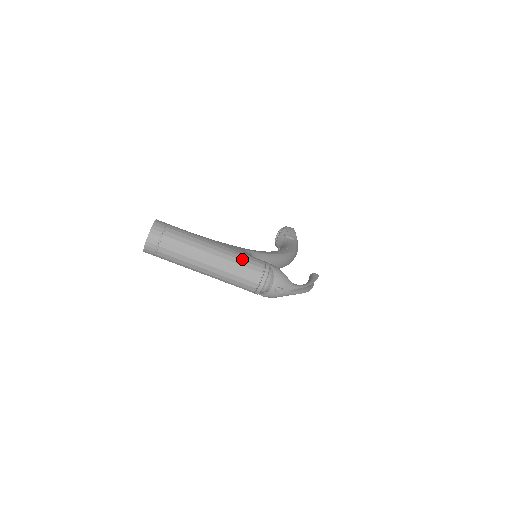
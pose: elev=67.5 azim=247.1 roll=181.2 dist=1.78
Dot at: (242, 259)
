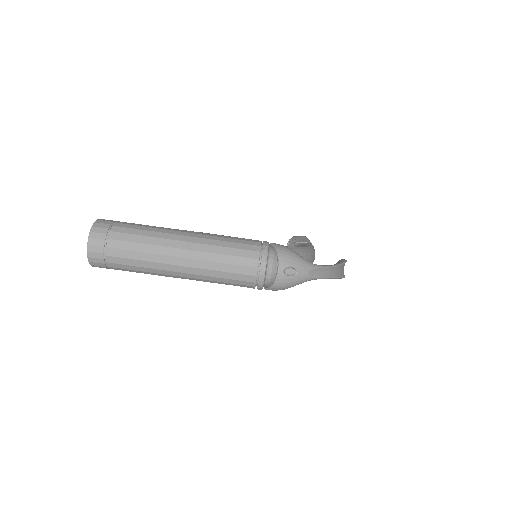
Dot at: (227, 240)
